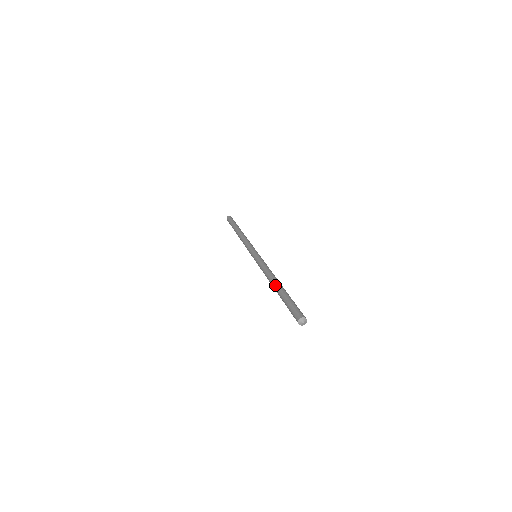
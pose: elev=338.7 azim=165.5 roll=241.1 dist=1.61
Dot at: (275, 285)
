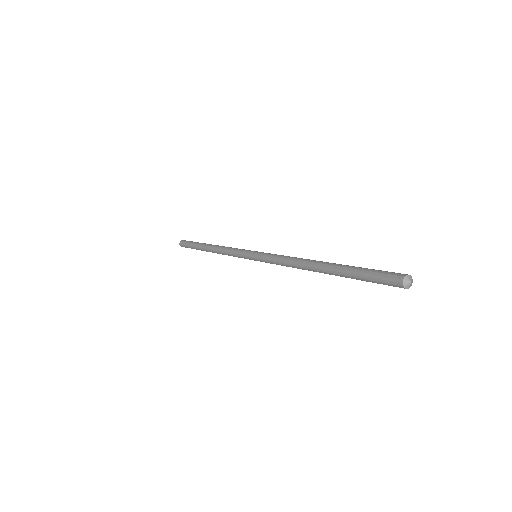
Dot at: (319, 266)
